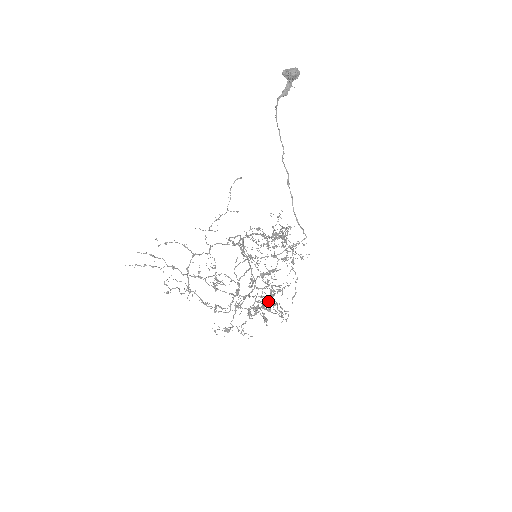
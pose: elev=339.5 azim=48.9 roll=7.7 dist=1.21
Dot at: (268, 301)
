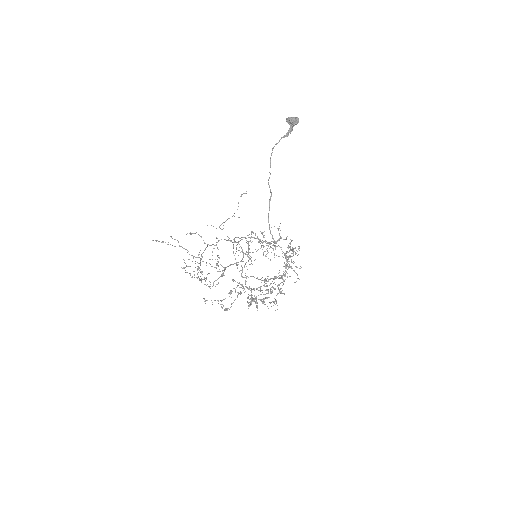
Dot at: (247, 288)
